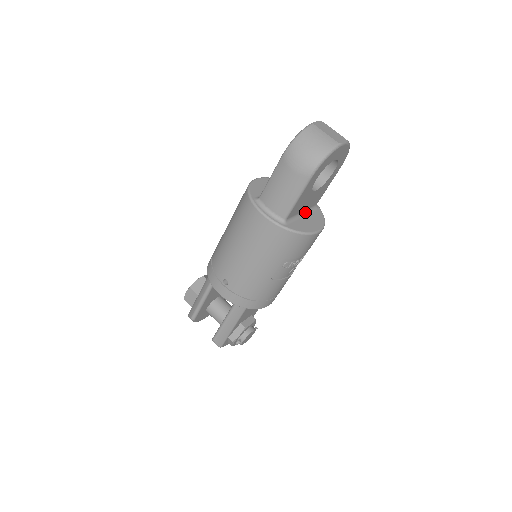
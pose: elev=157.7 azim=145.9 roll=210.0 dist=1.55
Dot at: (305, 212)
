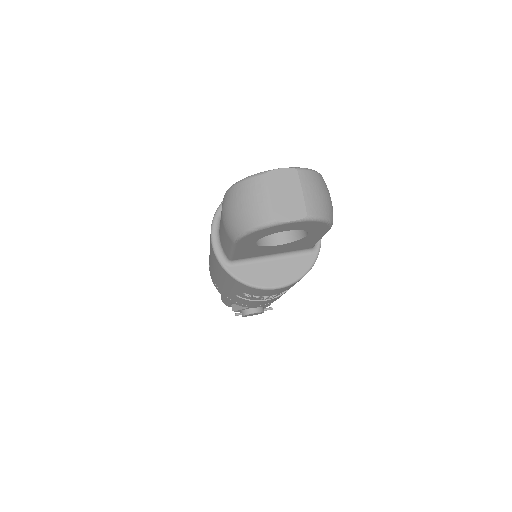
Dot at: (280, 254)
